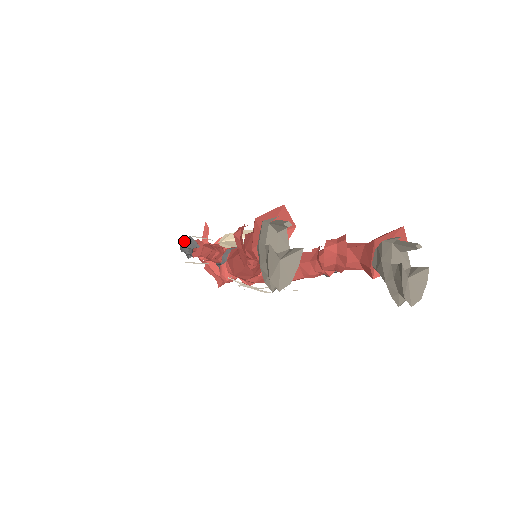
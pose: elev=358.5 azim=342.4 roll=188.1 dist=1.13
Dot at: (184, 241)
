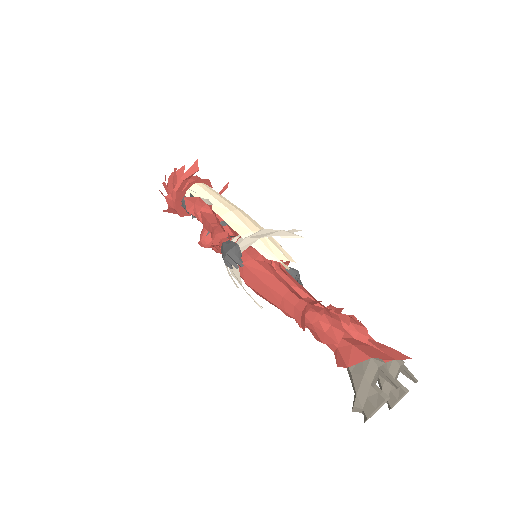
Dot at: (233, 250)
